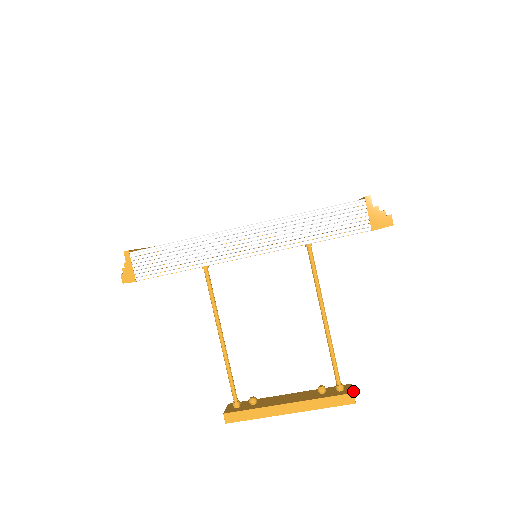
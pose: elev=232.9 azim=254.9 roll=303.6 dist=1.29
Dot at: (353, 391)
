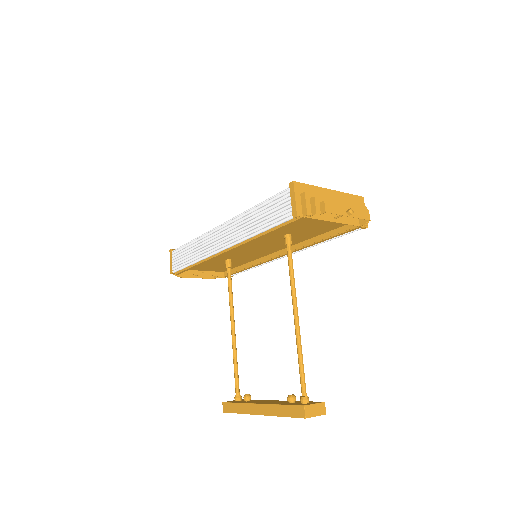
Dot at: (322, 410)
